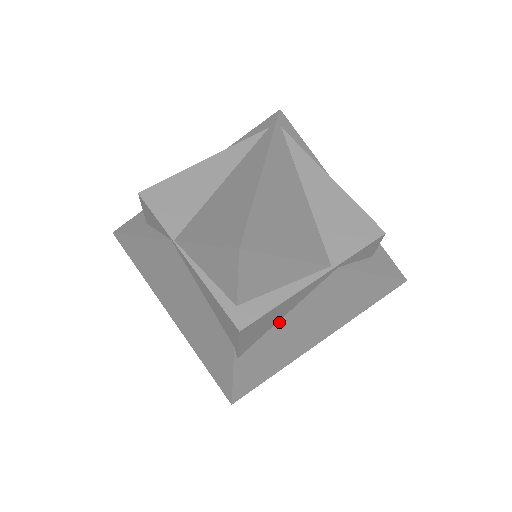
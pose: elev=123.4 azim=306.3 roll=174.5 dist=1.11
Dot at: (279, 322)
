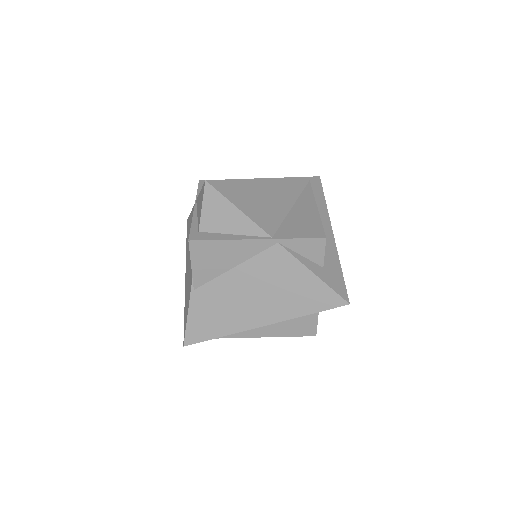
Dot at: (229, 272)
